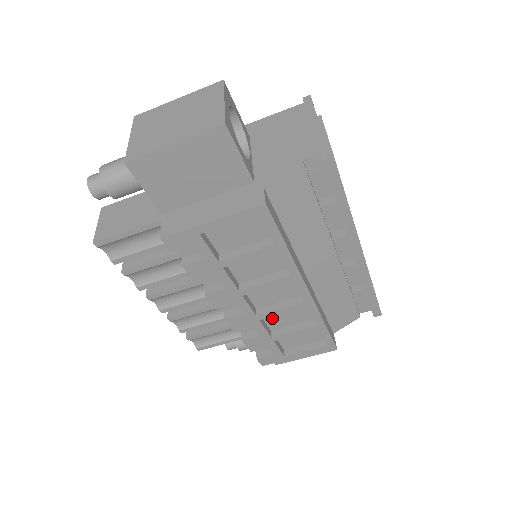
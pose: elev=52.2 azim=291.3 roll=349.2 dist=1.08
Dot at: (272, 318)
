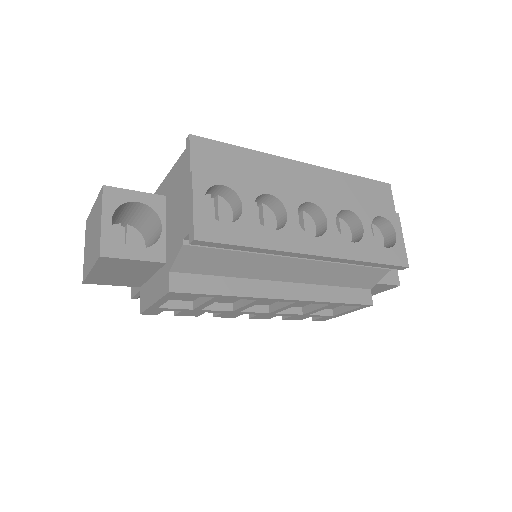
Dot at: occluded
